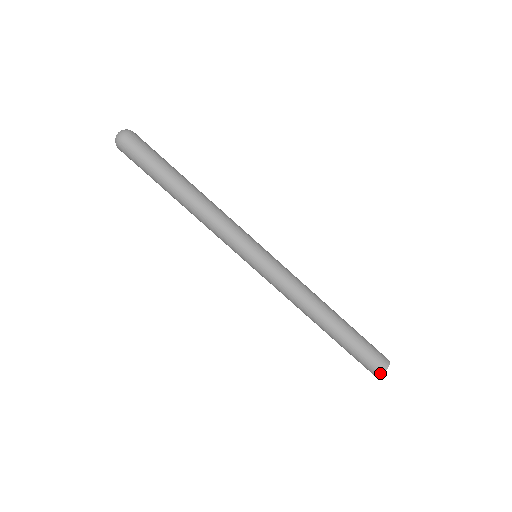
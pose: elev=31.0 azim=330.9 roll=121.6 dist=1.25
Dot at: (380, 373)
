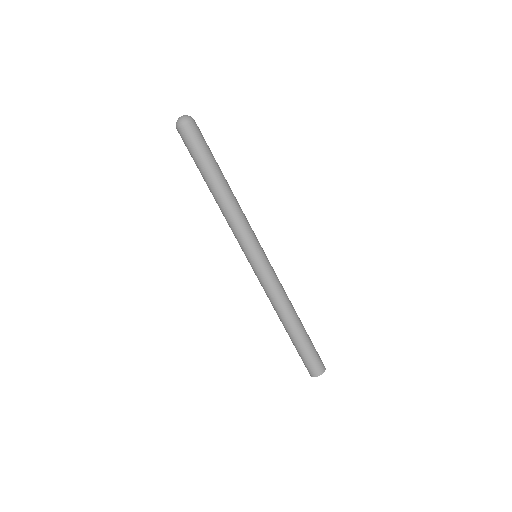
Dot at: (321, 373)
